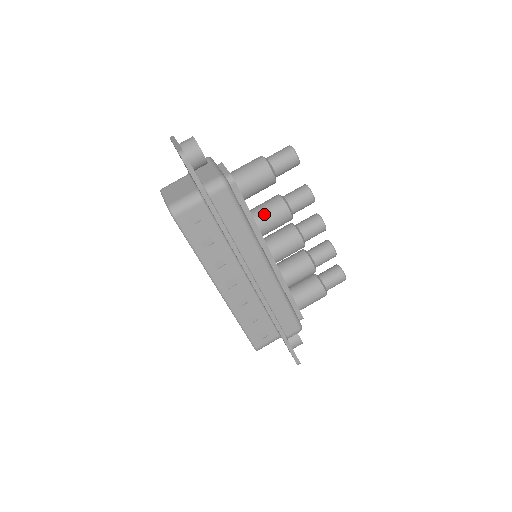
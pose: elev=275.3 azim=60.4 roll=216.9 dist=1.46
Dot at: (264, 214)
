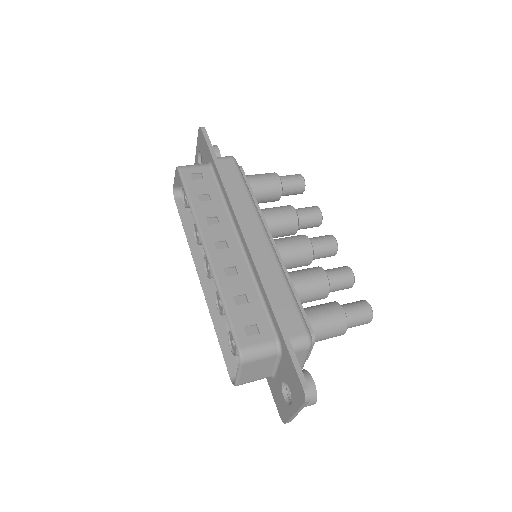
Dot at: (268, 208)
